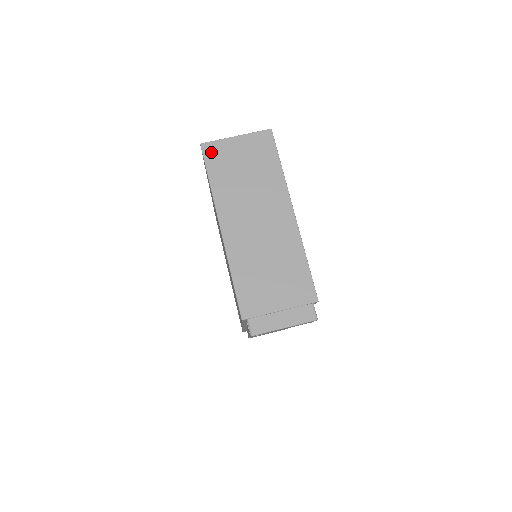
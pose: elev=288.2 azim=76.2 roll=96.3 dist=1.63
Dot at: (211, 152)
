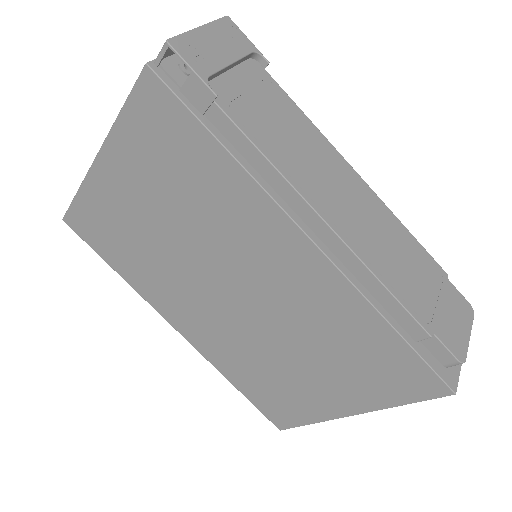
Dot at: occluded
